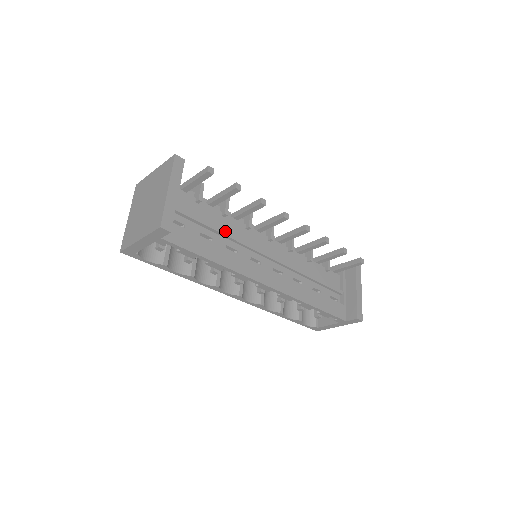
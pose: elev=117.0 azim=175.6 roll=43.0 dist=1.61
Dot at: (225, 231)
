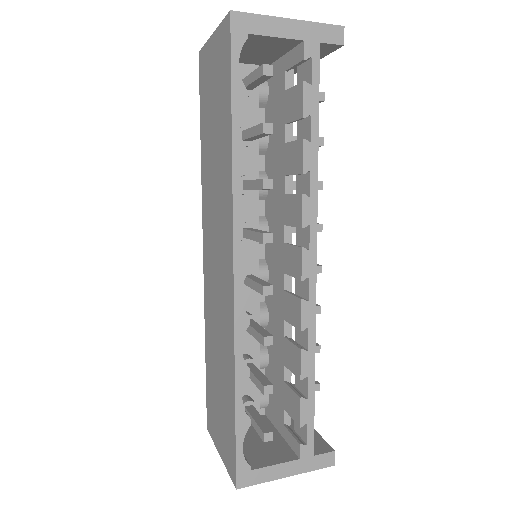
Dot at: occluded
